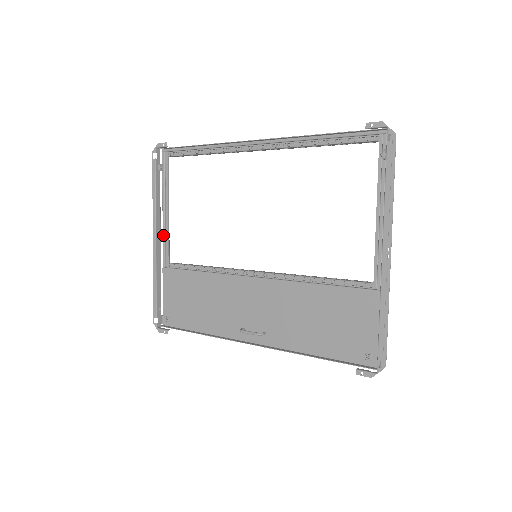
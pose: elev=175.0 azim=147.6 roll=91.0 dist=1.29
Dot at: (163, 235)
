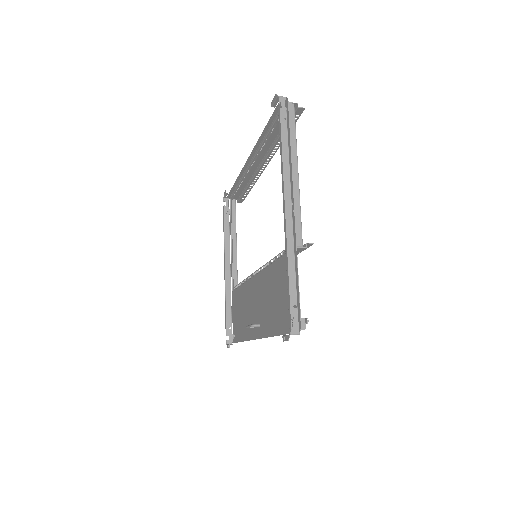
Dot at: (231, 264)
